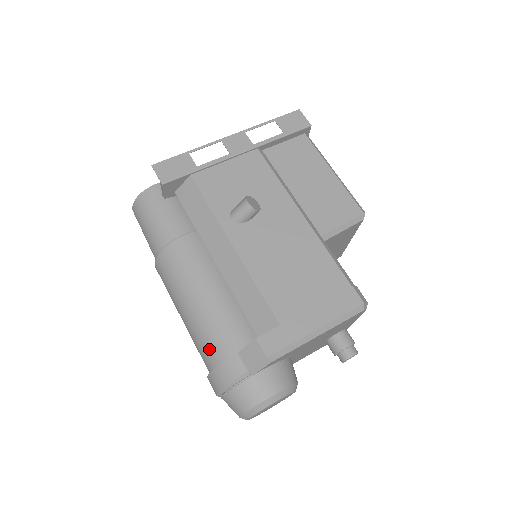
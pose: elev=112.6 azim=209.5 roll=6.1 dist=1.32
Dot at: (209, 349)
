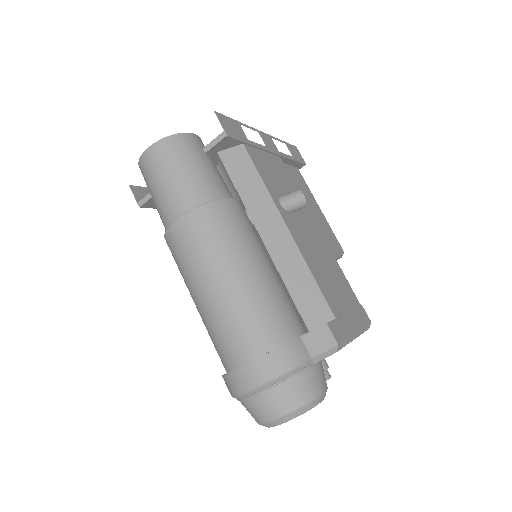
Dot at: (262, 328)
